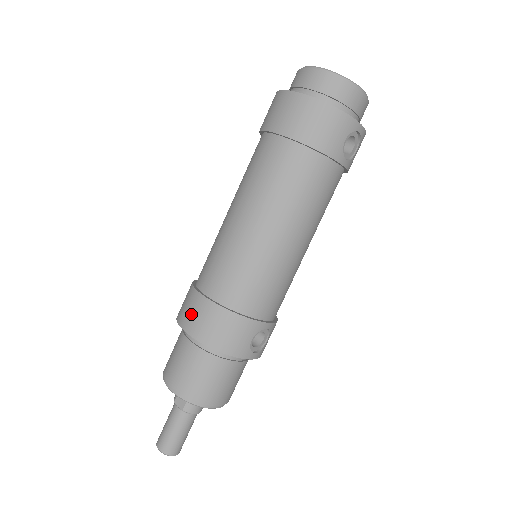
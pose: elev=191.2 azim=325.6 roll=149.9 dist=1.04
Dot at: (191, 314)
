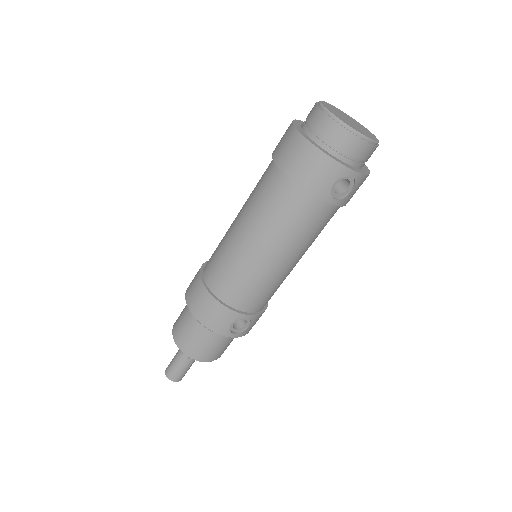
Dot at: (192, 290)
